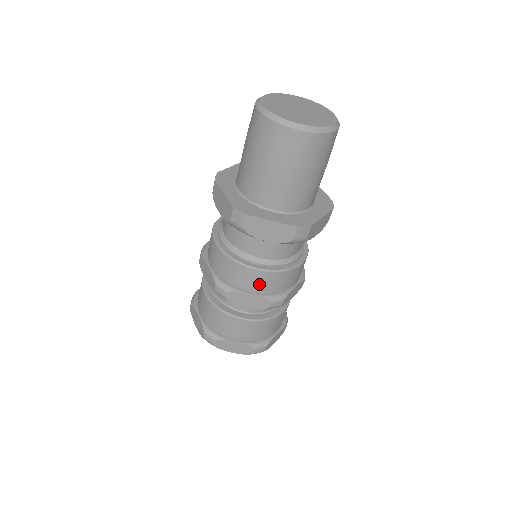
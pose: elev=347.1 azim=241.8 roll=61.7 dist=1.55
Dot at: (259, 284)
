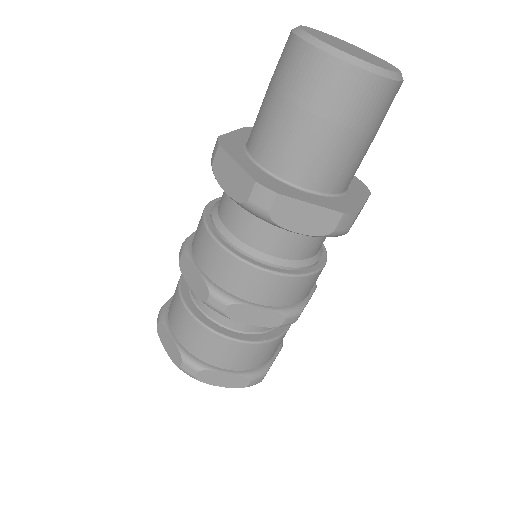
Dot at: (273, 294)
